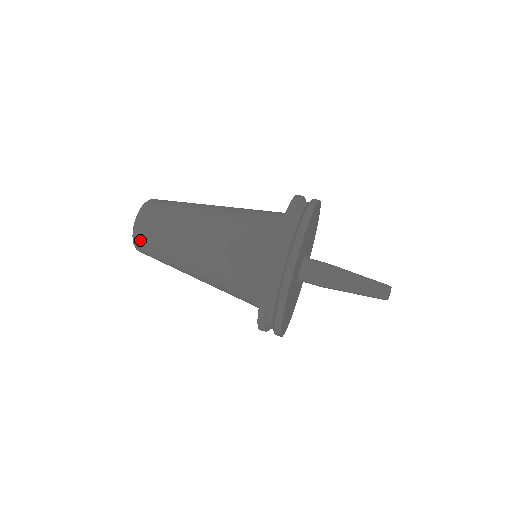
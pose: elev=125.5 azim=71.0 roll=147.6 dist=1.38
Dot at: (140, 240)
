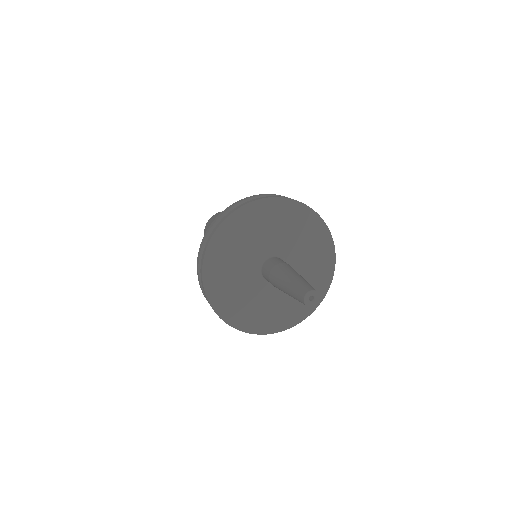
Dot at: occluded
